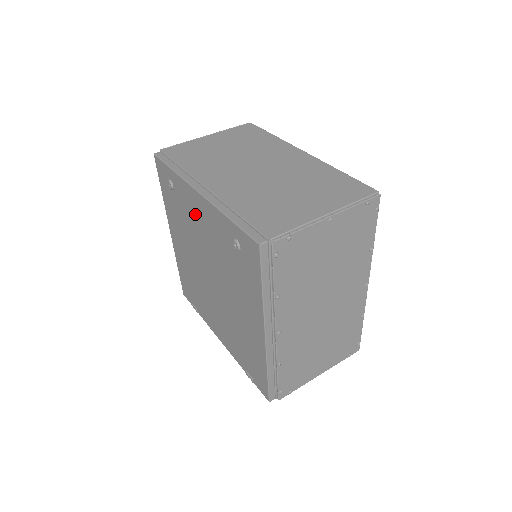
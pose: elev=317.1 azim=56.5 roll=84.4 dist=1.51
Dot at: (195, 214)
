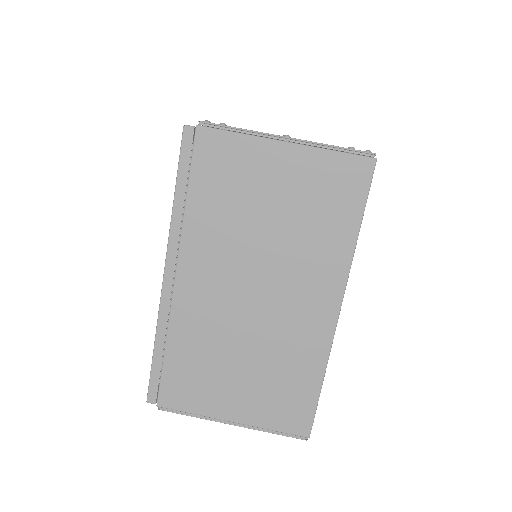
Dot at: occluded
